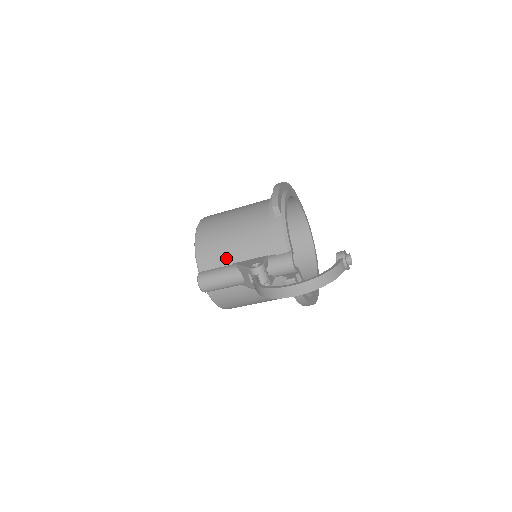
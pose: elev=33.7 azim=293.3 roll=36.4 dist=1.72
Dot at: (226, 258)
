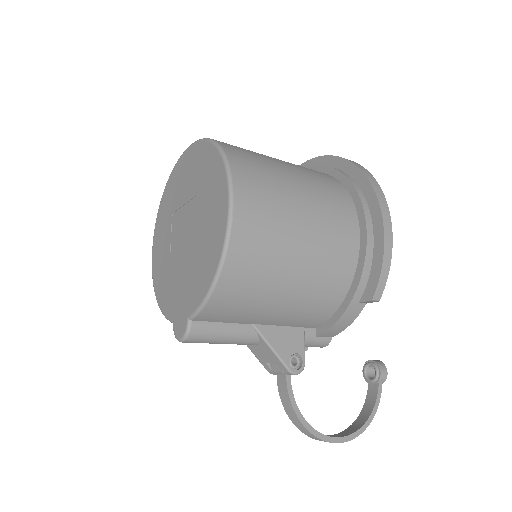
Dot at: (251, 319)
